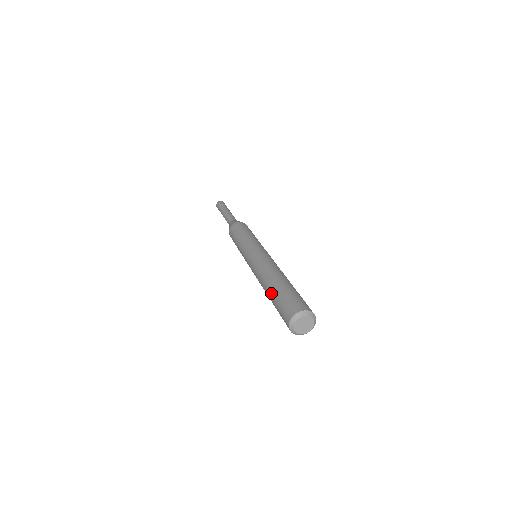
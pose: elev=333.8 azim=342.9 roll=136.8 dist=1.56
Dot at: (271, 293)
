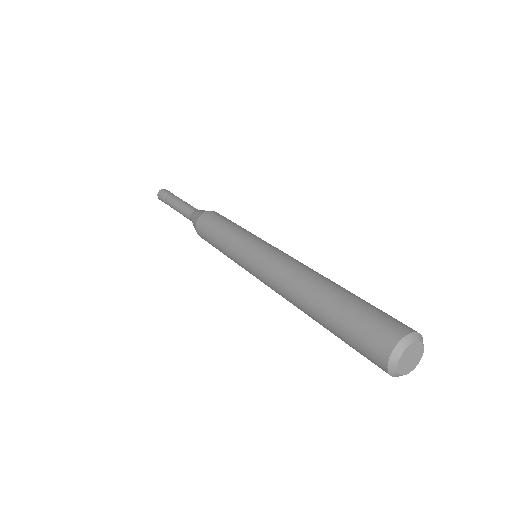
Dot at: (323, 326)
